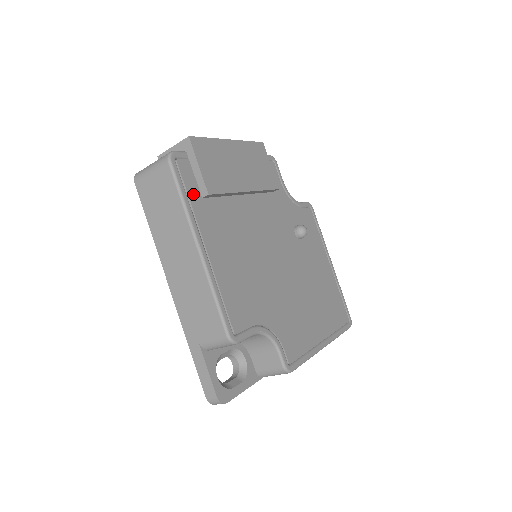
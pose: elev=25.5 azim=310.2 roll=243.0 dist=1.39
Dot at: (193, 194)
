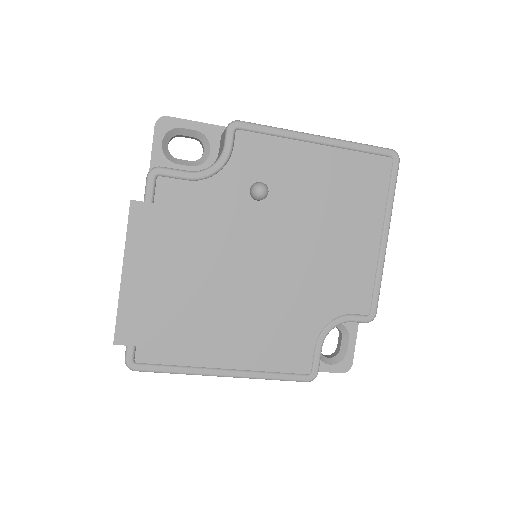
Dot at: (173, 357)
